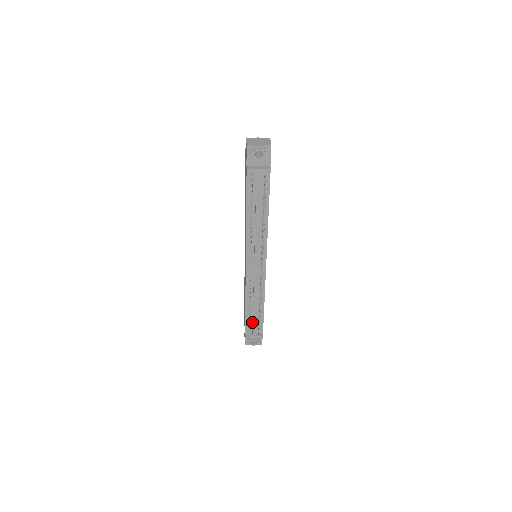
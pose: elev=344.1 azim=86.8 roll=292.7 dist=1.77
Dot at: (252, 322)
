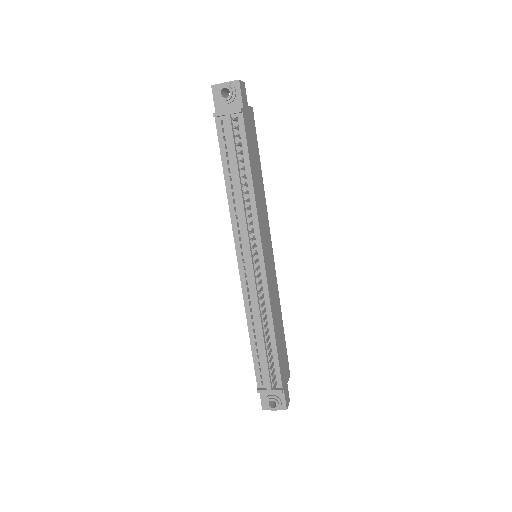
Dot at: (263, 364)
